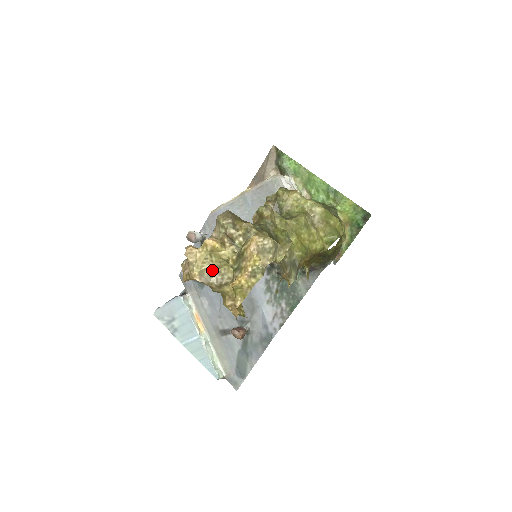
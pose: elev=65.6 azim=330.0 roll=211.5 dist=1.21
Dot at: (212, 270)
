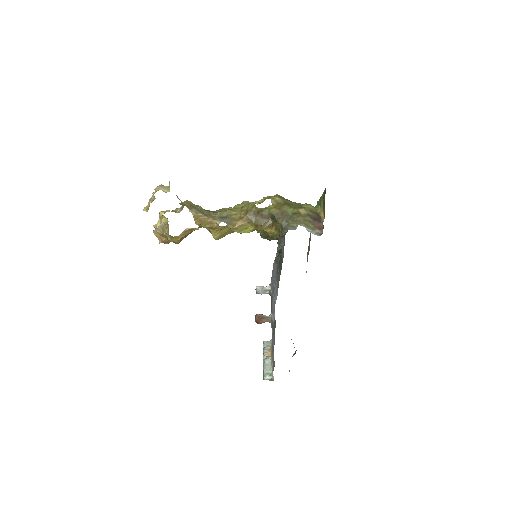
Dot at: (162, 226)
